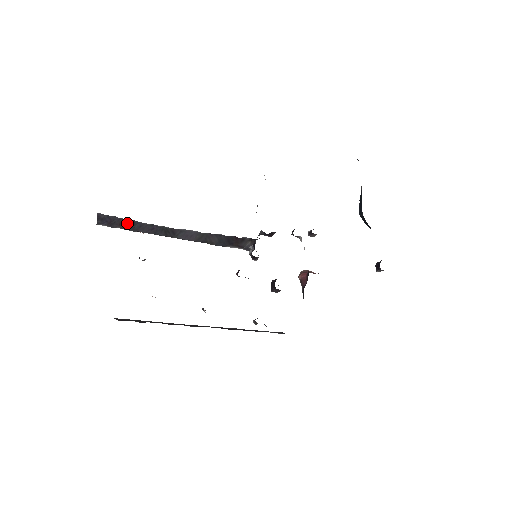
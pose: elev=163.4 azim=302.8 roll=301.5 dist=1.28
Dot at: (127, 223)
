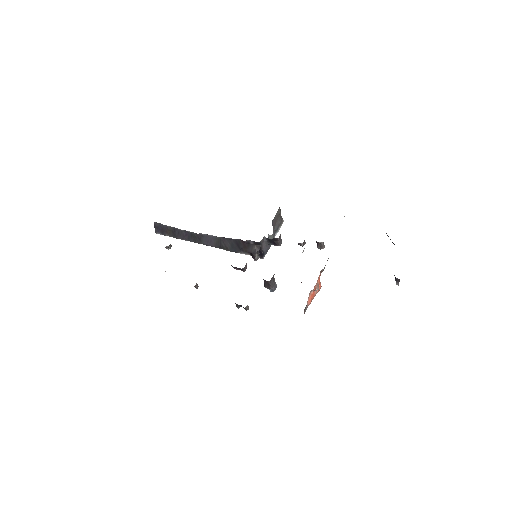
Dot at: (171, 231)
